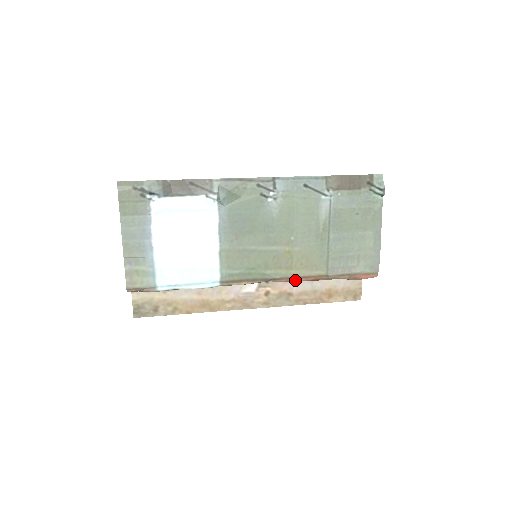
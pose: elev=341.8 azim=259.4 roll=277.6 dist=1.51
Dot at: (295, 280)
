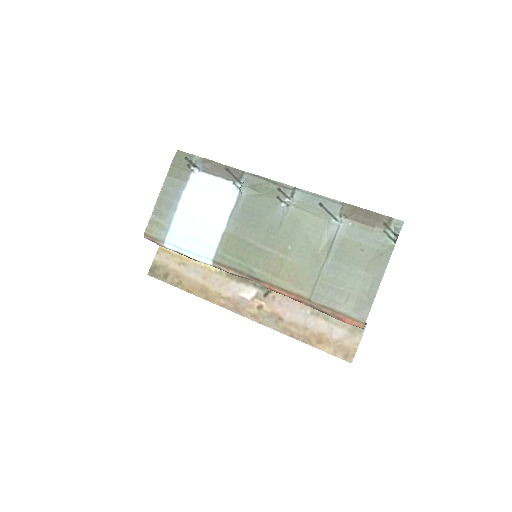
Dot at: (278, 291)
